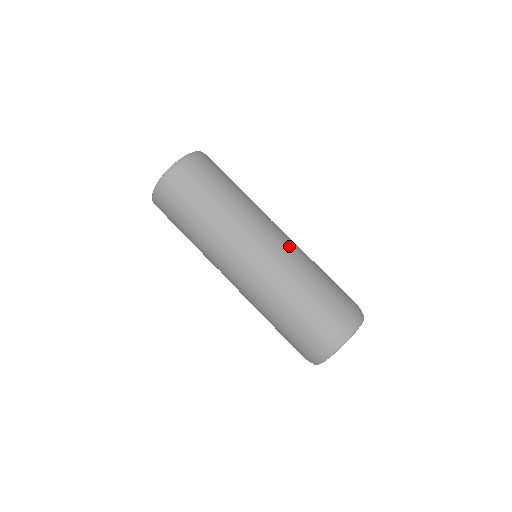
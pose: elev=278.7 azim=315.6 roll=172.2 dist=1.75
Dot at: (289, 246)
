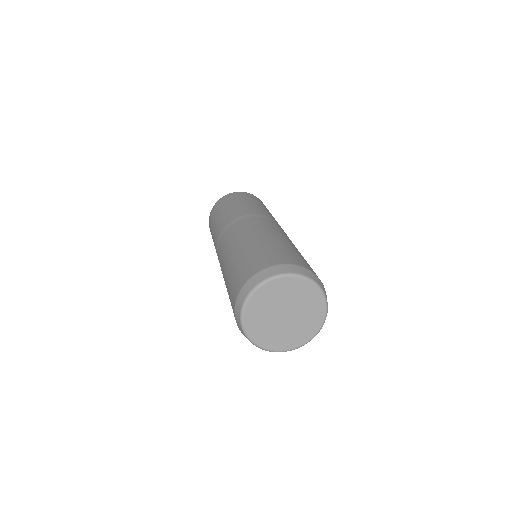
Dot at: occluded
